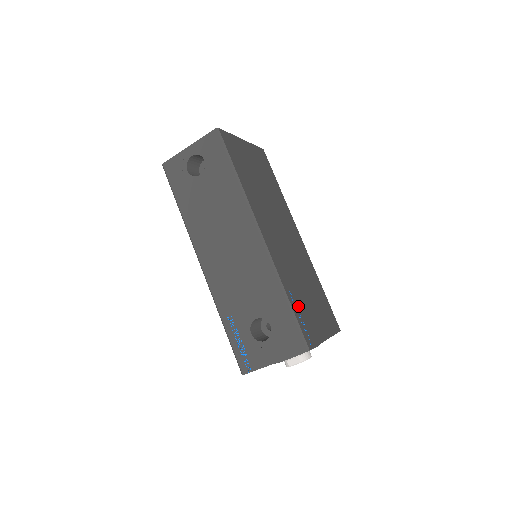
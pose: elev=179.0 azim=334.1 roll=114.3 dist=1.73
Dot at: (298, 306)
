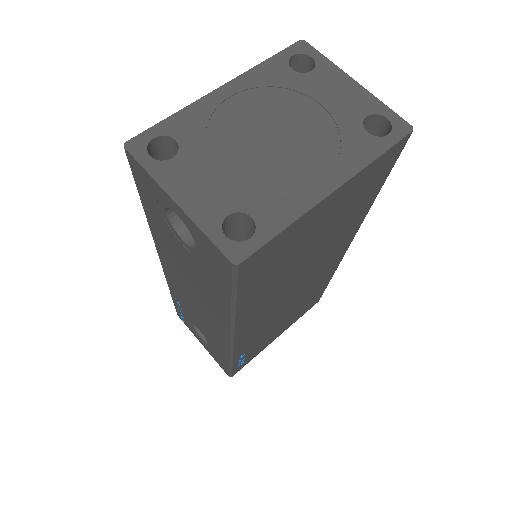
Dot at: (247, 354)
